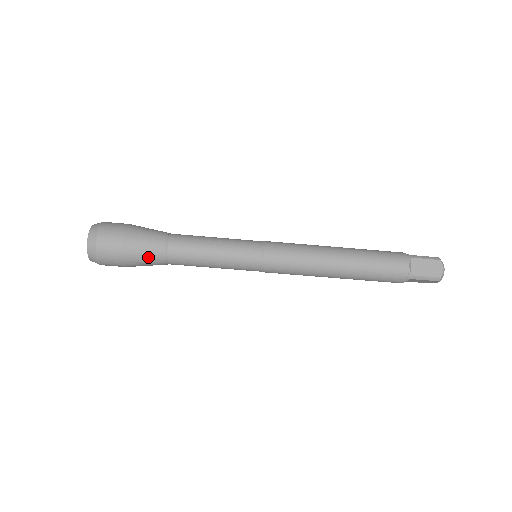
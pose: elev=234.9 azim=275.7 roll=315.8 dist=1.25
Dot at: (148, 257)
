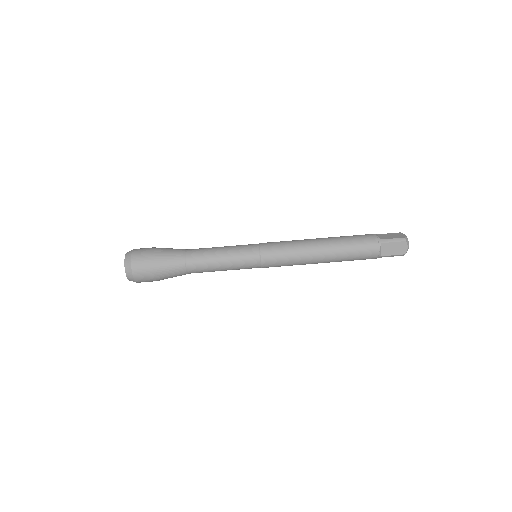
Dot at: (171, 257)
